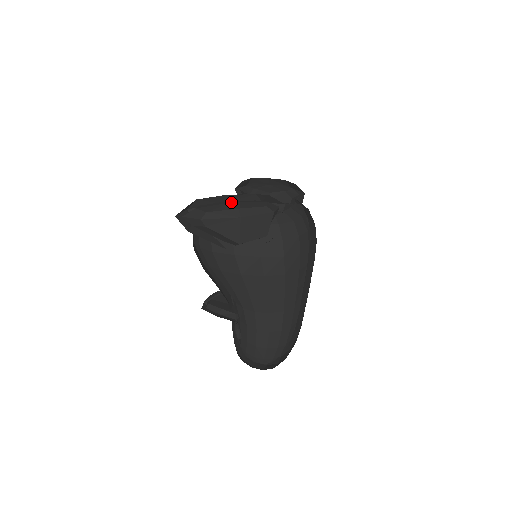
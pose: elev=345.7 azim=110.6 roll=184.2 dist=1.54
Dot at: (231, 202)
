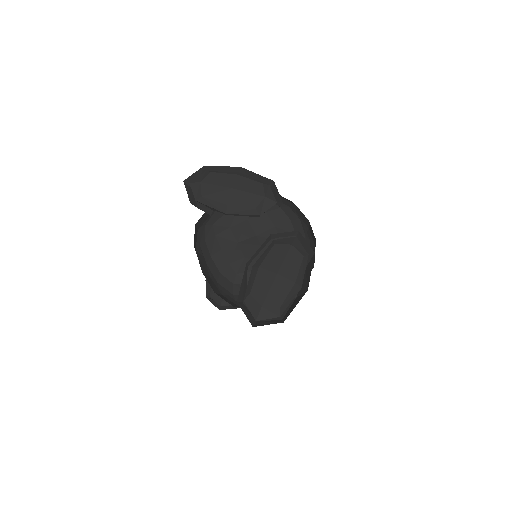
Dot at: (277, 275)
